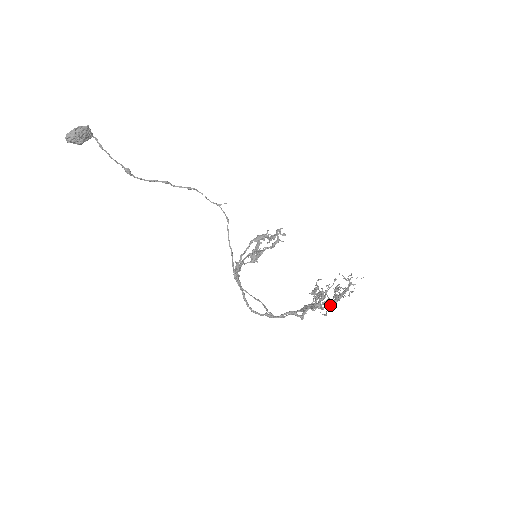
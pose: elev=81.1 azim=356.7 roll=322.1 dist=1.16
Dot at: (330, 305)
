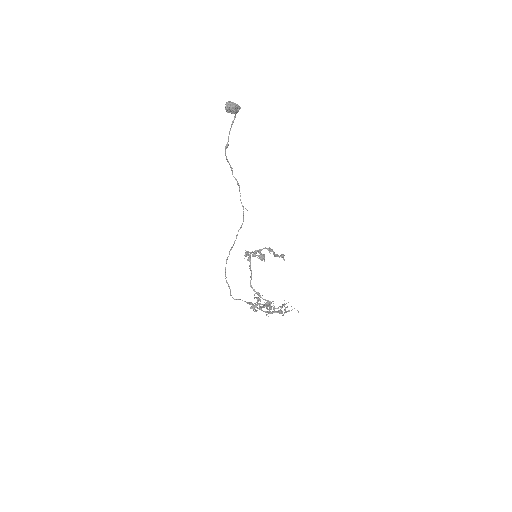
Dot at: occluded
